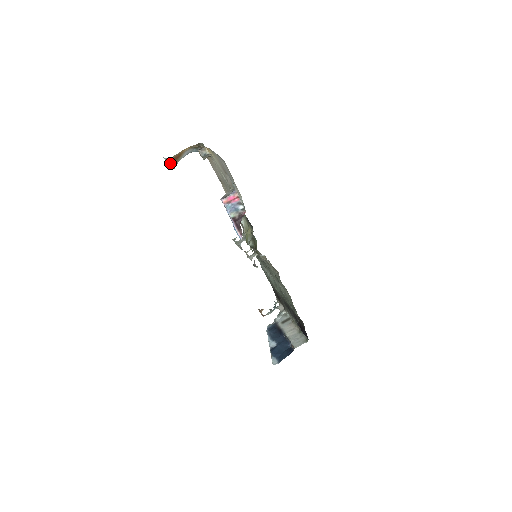
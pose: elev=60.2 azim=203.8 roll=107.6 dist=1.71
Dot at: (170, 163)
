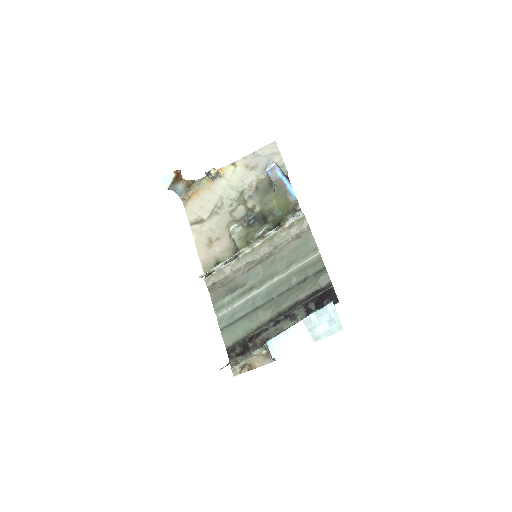
Dot at: (170, 180)
